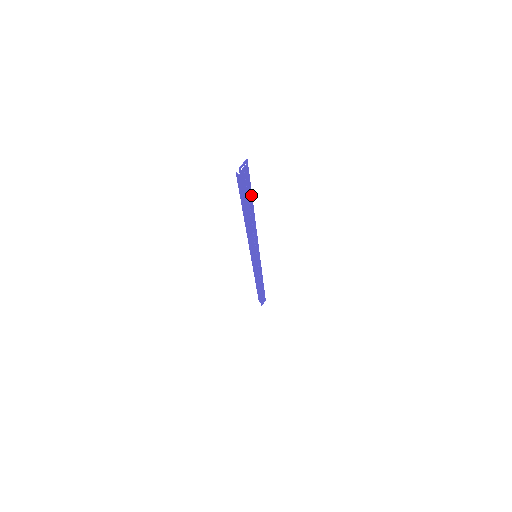
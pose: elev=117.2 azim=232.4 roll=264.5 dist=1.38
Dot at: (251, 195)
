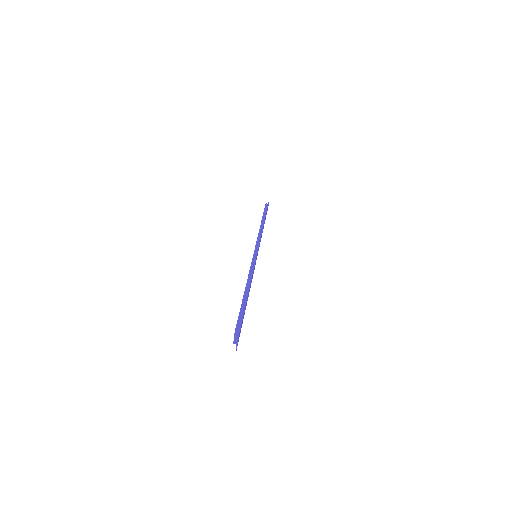
Dot at: (244, 312)
